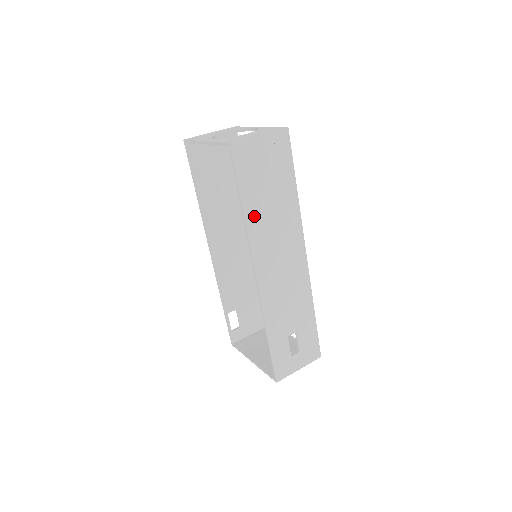
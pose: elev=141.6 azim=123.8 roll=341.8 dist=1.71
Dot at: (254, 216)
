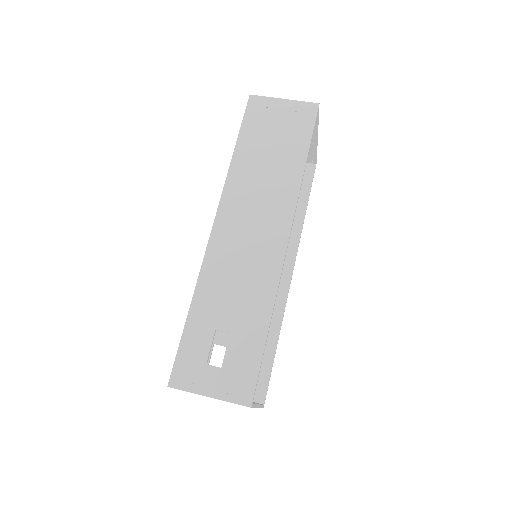
Dot at: (243, 164)
